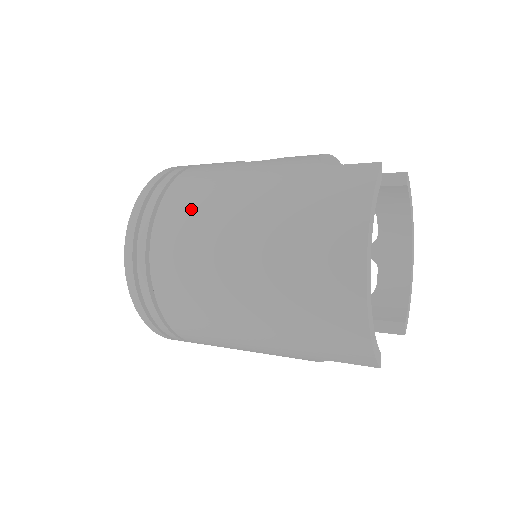
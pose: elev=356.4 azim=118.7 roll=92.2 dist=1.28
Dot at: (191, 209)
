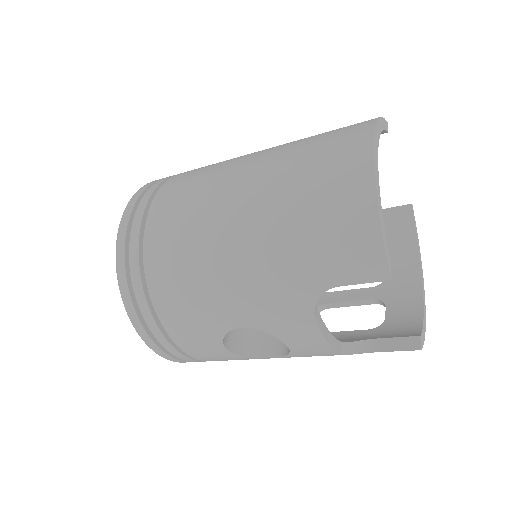
Dot at: (207, 166)
